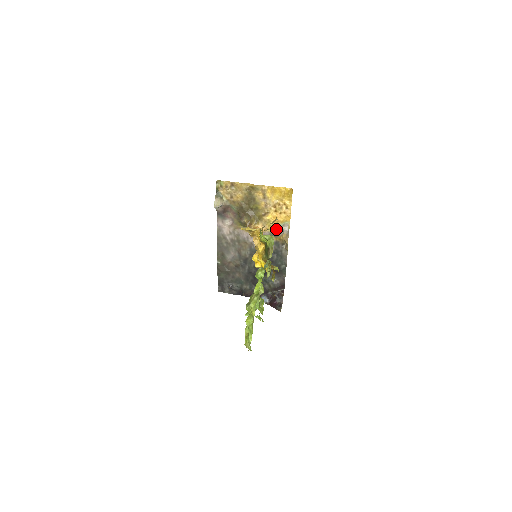
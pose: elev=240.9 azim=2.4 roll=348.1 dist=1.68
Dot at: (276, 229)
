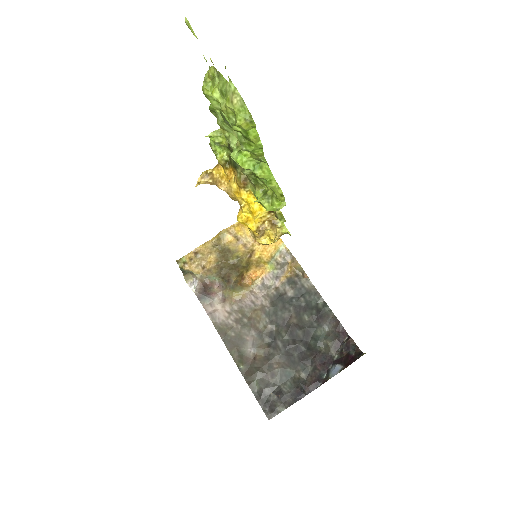
Dot at: (276, 264)
